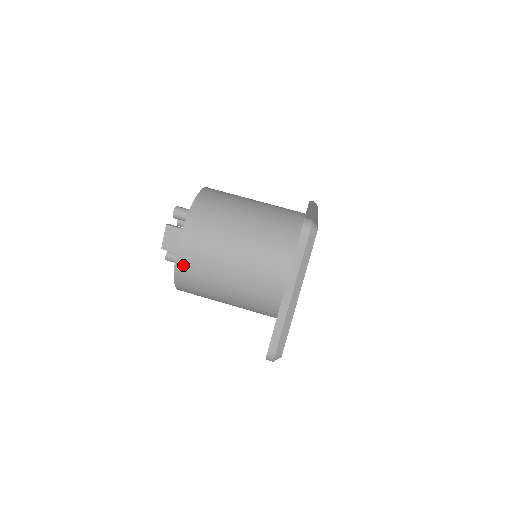
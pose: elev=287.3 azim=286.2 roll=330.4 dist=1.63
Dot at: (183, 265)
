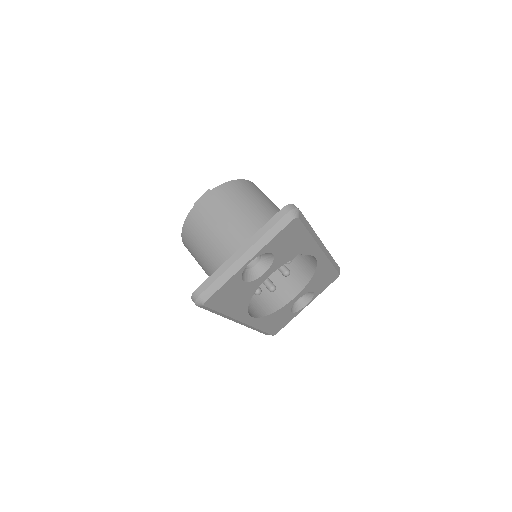
Dot at: (196, 213)
